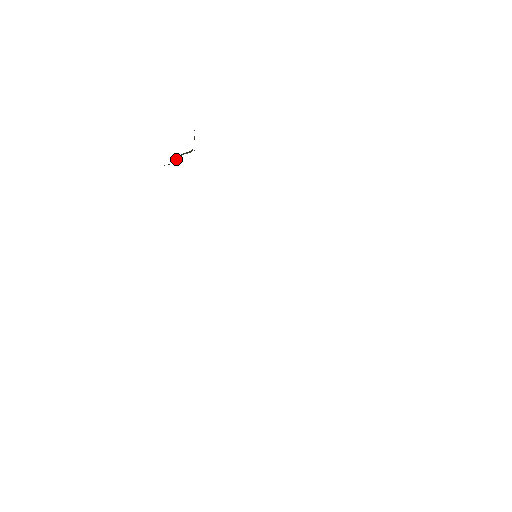
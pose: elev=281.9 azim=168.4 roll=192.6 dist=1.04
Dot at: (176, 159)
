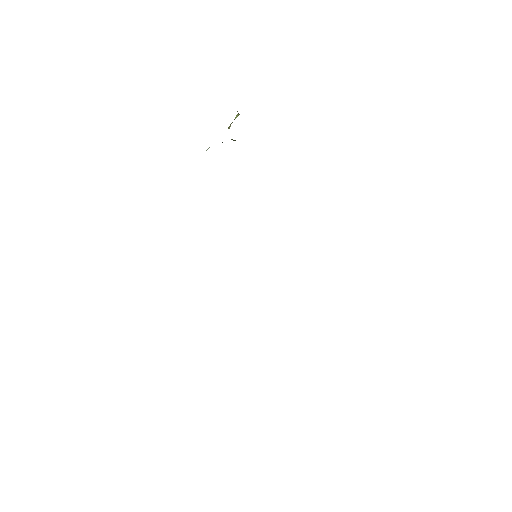
Dot at: occluded
